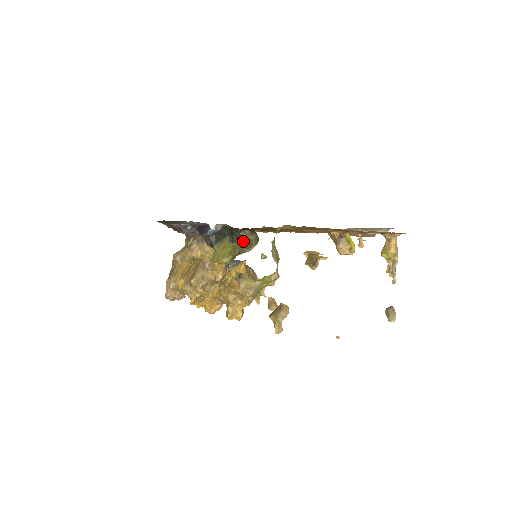
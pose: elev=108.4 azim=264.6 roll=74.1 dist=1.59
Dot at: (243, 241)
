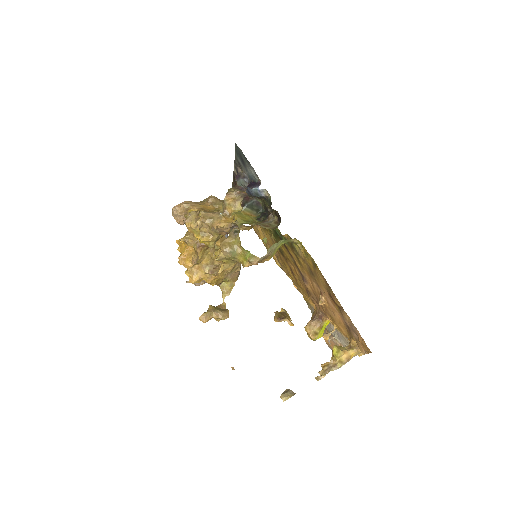
Dot at: (265, 222)
